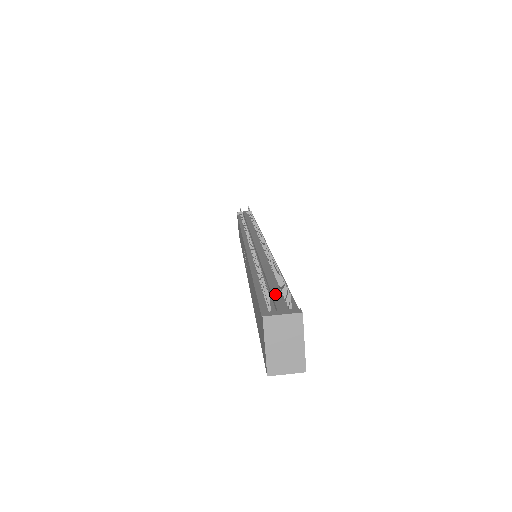
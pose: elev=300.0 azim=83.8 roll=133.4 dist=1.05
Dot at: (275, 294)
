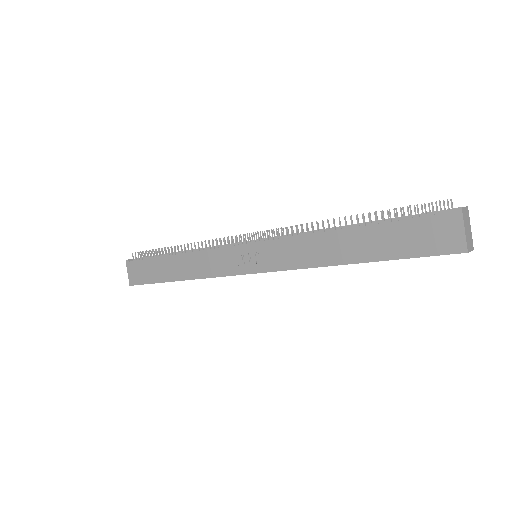
Dot at: (421, 213)
